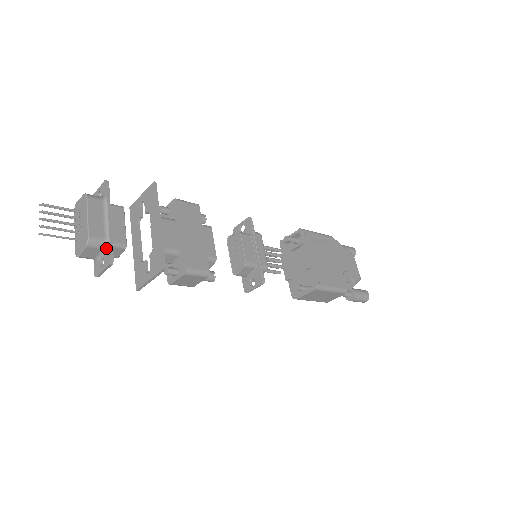
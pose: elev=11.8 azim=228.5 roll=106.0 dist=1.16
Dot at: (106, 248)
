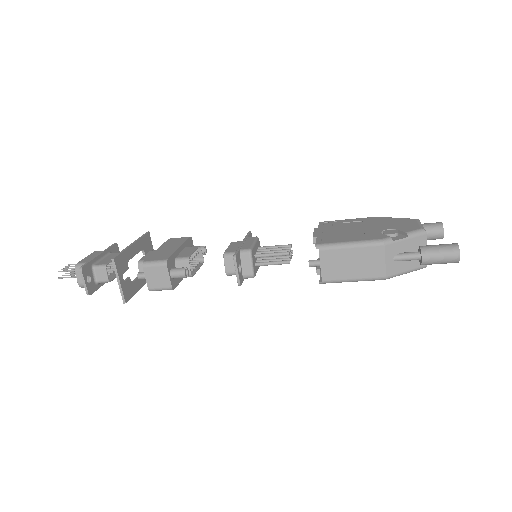
Dot at: (87, 267)
